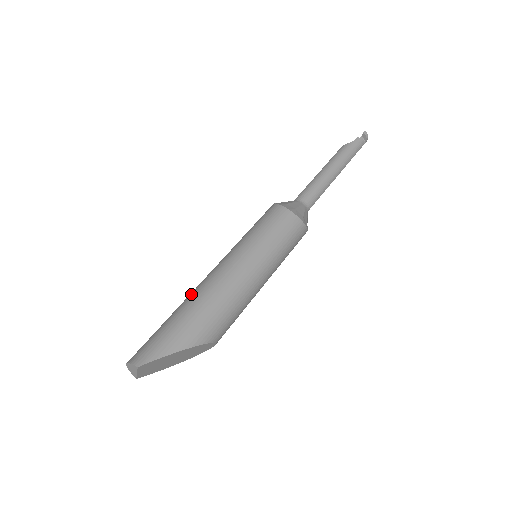
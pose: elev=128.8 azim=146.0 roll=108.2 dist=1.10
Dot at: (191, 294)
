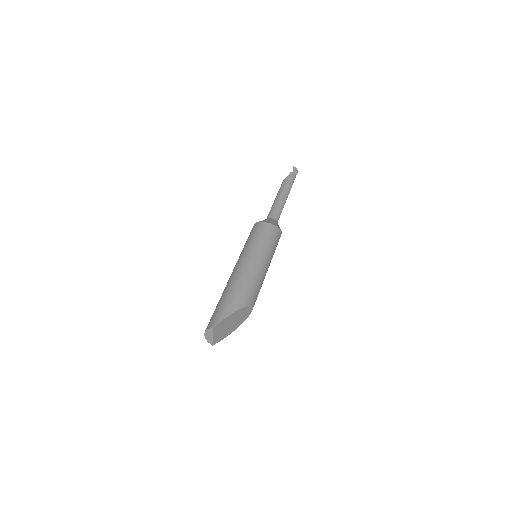
Dot at: (226, 285)
